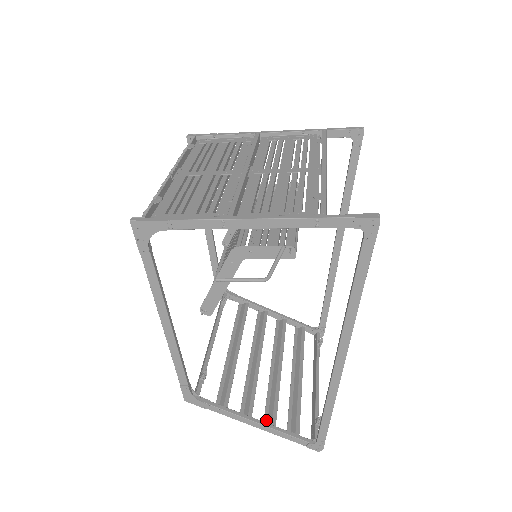
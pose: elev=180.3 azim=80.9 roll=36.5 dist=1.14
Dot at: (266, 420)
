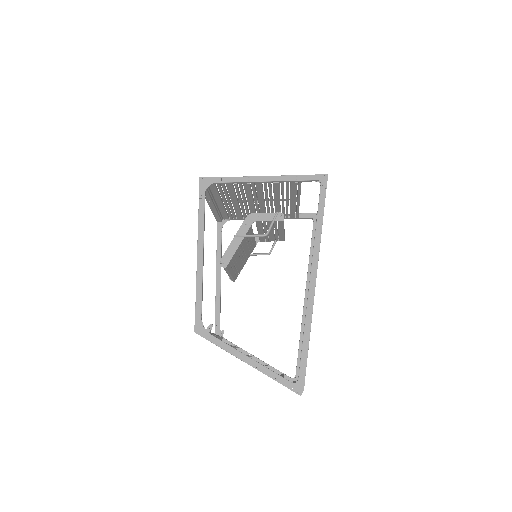
Dot at: occluded
